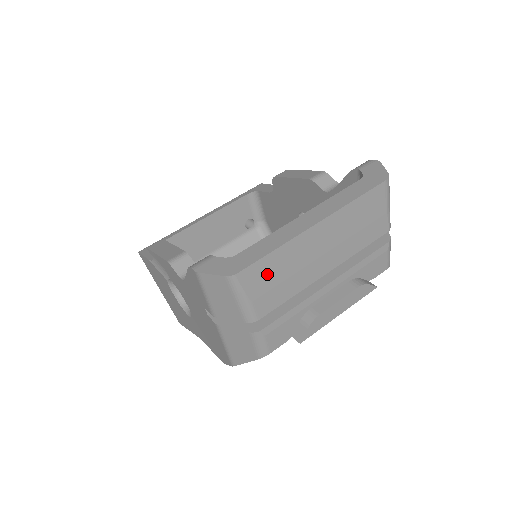
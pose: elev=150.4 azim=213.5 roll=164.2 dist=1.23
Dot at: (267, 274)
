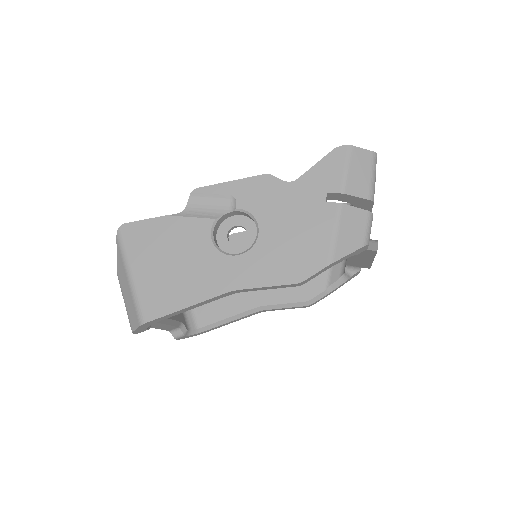
Dot at: occluded
